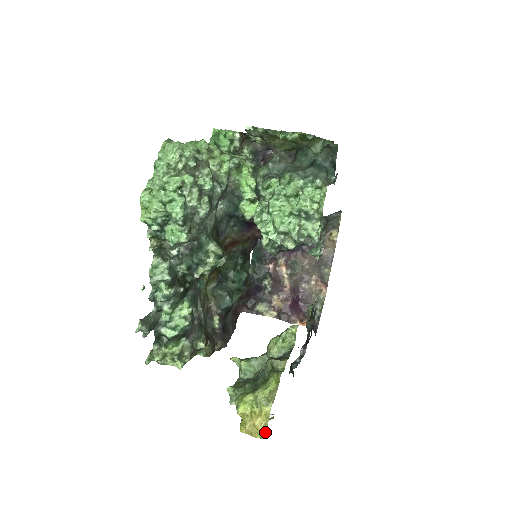
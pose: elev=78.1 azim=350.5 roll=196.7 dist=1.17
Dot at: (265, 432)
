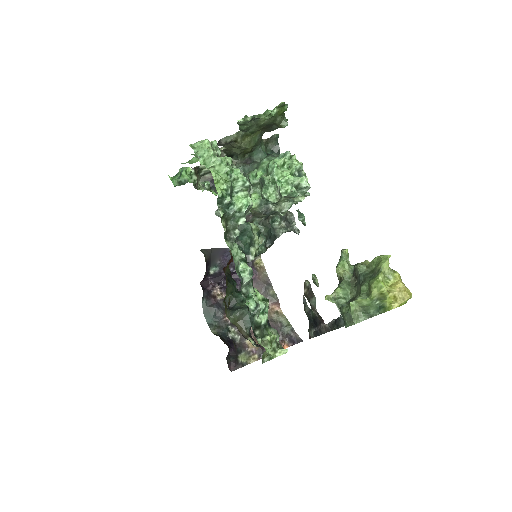
Dot at: (409, 291)
